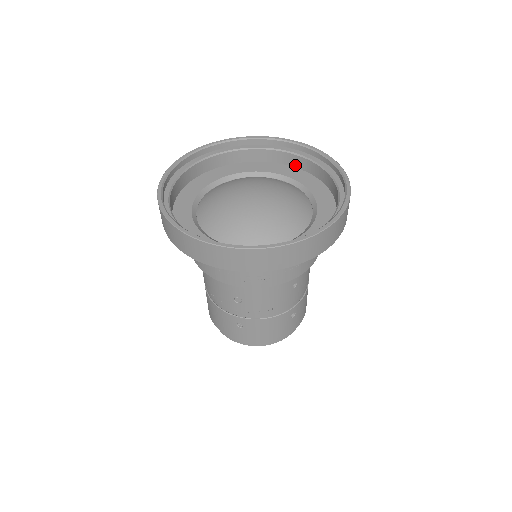
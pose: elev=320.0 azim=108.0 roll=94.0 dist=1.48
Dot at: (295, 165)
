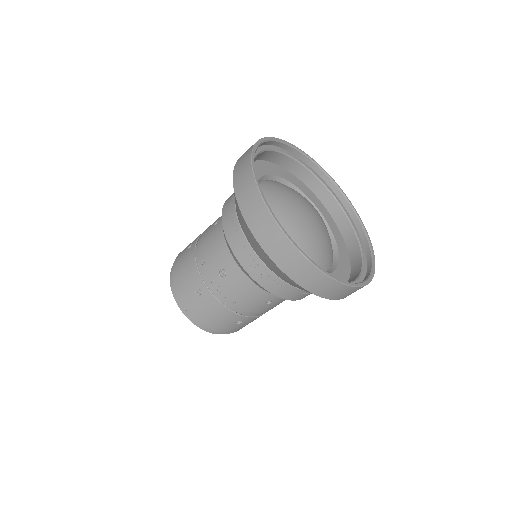
Dot at: (339, 224)
